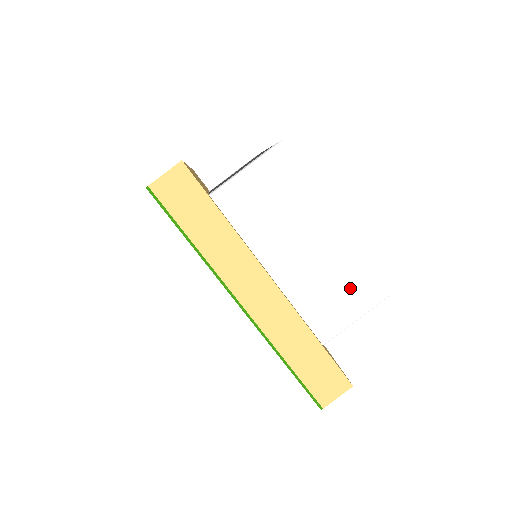
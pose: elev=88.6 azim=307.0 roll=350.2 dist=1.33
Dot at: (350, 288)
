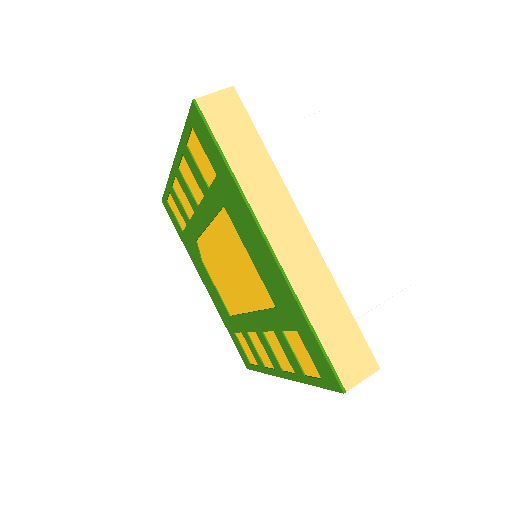
Dot at: (374, 265)
